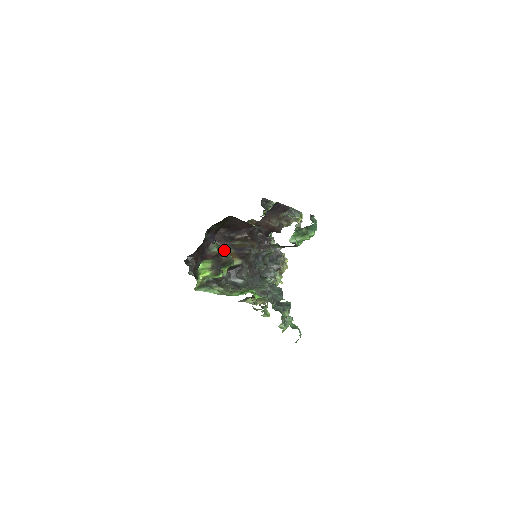
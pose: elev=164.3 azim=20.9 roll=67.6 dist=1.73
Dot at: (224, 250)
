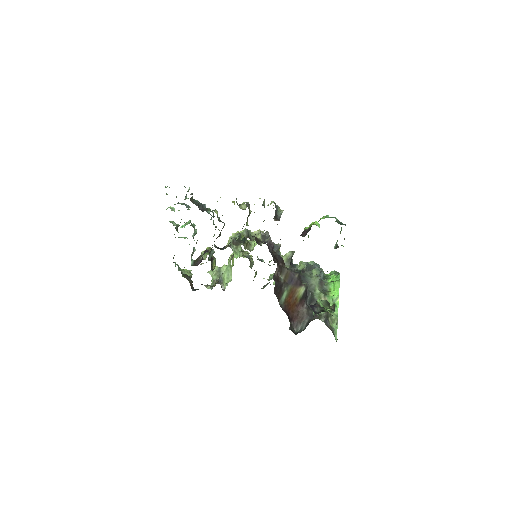
Dot at: (320, 303)
